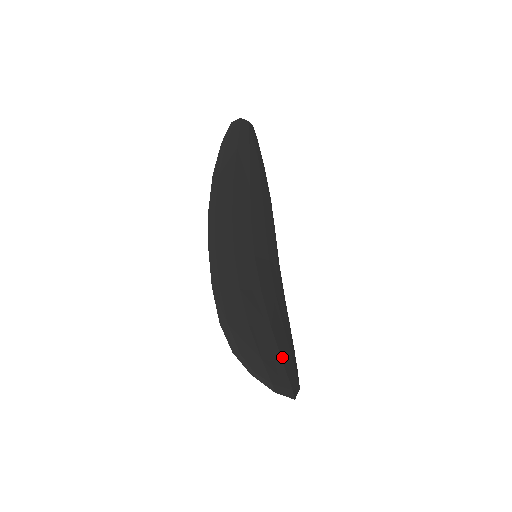
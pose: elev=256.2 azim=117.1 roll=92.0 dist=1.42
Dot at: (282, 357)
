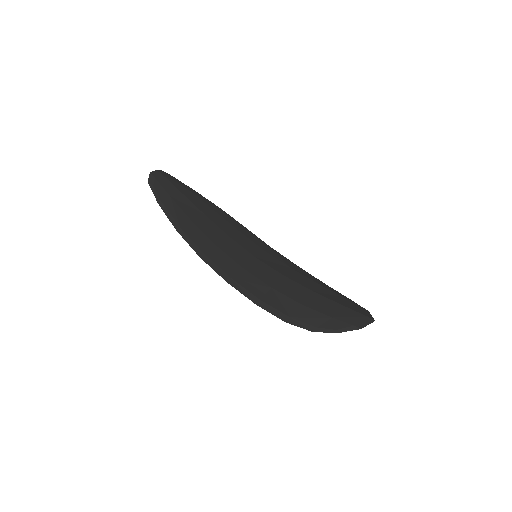
Dot at: (340, 303)
